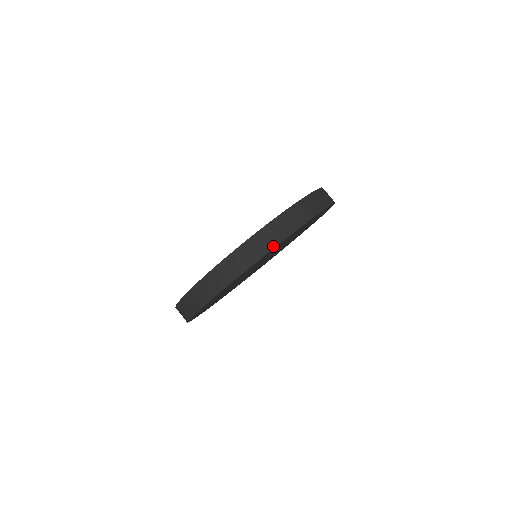
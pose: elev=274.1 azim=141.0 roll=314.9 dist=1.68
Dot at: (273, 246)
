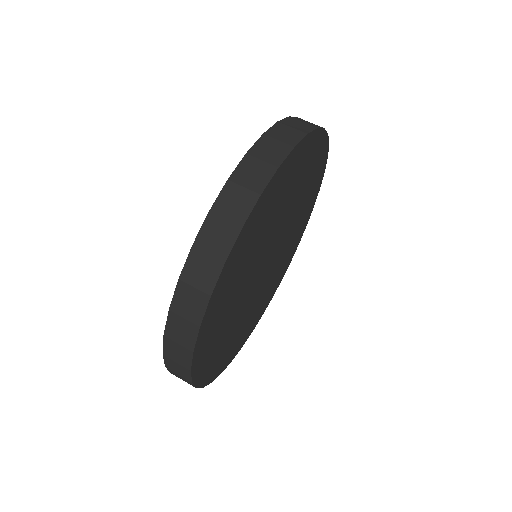
Dot at: (216, 274)
